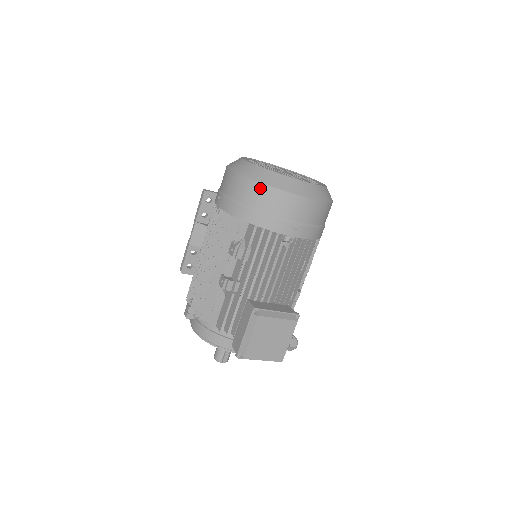
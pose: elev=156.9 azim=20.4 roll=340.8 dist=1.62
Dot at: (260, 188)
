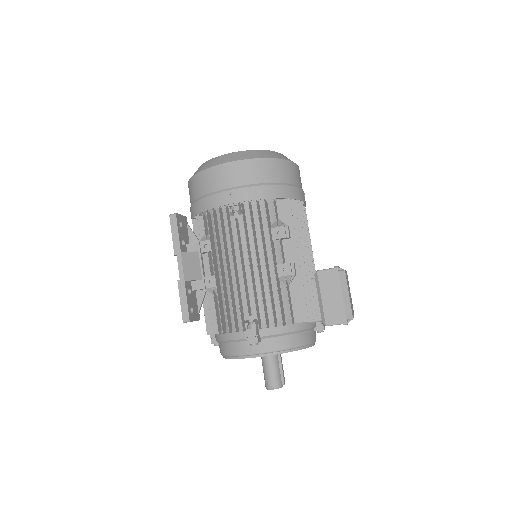
Dot at: (277, 163)
